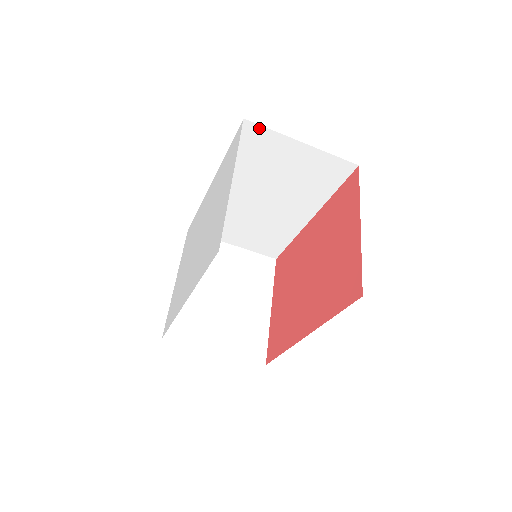
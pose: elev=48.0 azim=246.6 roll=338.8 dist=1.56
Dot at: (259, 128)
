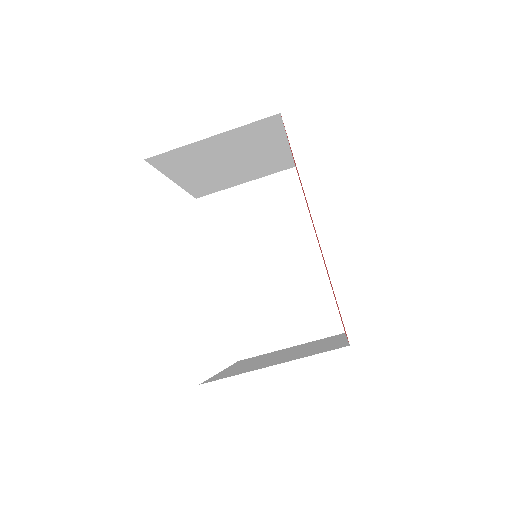
Dot at: (210, 198)
